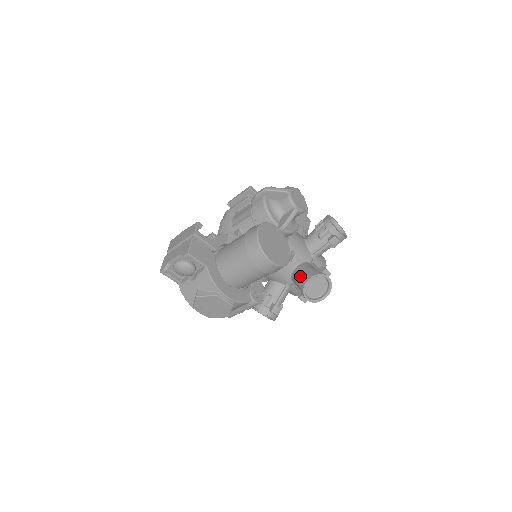
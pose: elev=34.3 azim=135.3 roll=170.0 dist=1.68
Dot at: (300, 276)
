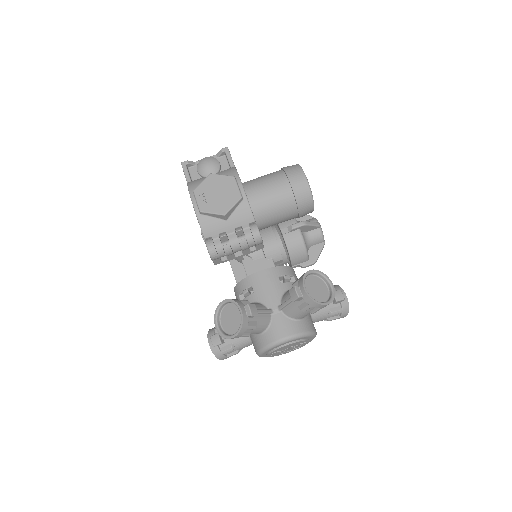
Dot at: occluded
